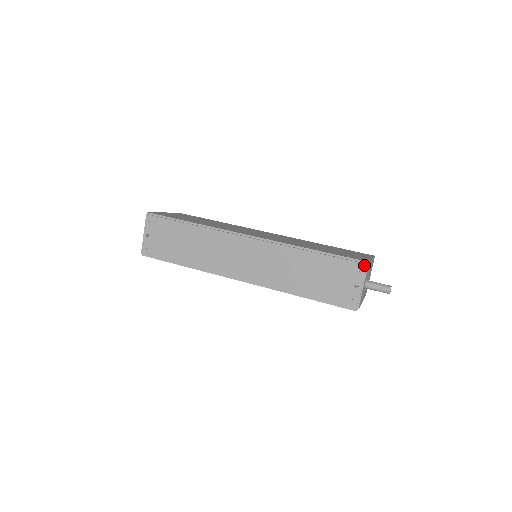
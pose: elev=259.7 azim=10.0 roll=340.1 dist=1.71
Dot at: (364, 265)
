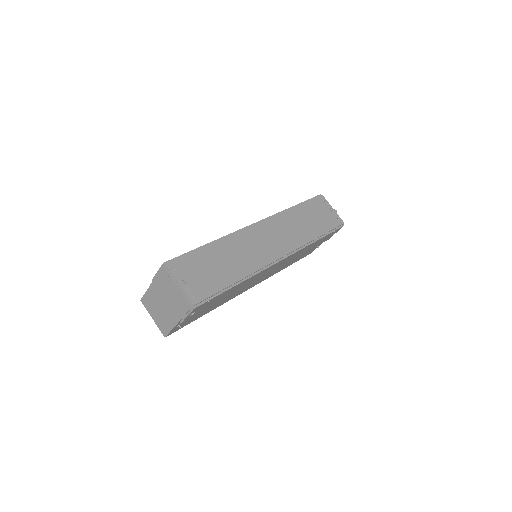
Dot at: (322, 196)
